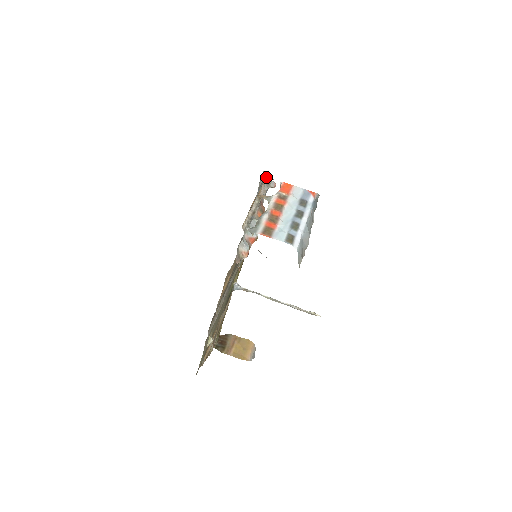
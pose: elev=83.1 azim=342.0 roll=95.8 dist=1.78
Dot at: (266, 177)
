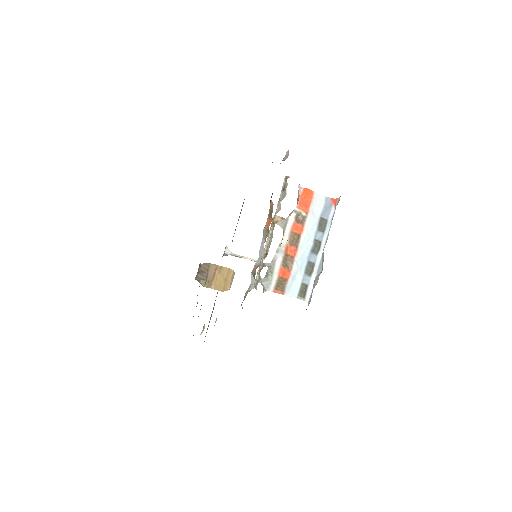
Dot at: (283, 183)
